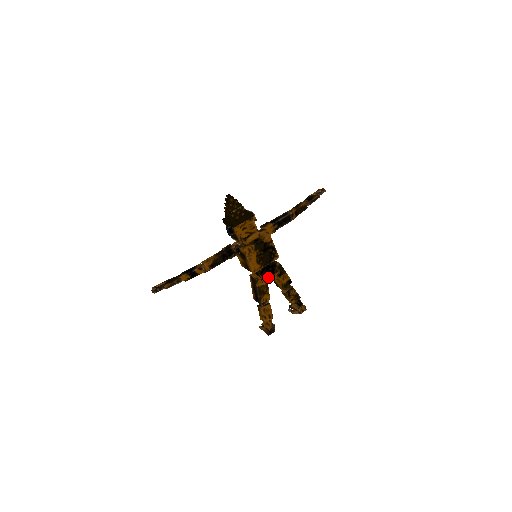
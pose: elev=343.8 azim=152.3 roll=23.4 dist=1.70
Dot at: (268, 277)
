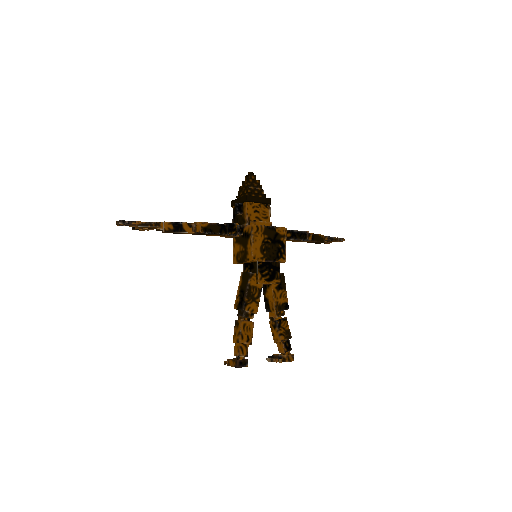
Dot at: (266, 278)
